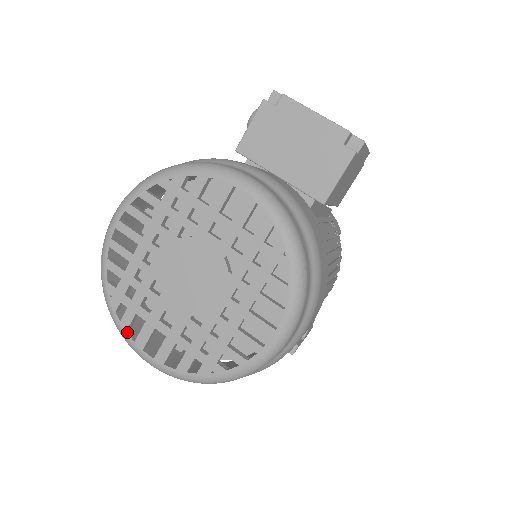
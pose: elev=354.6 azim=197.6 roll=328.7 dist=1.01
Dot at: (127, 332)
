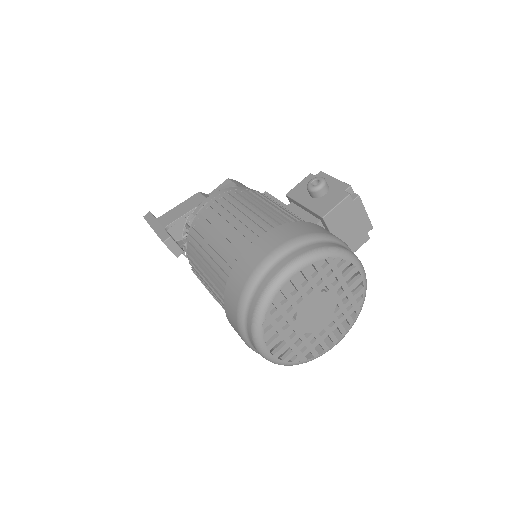
Dot at: occluded
